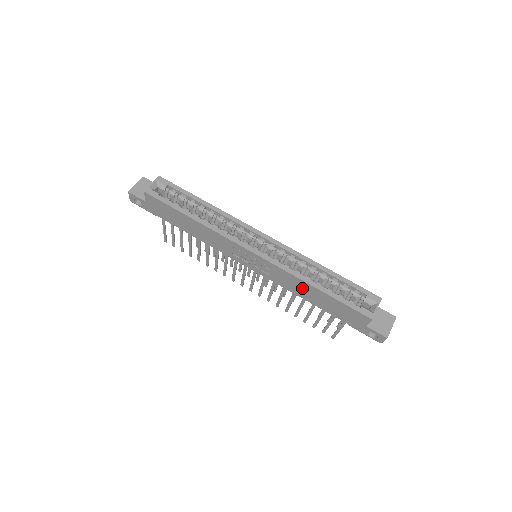
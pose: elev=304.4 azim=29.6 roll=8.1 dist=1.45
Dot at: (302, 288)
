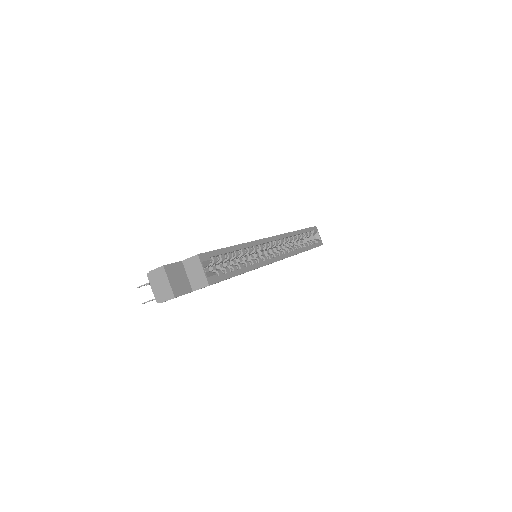
Dot at: occluded
